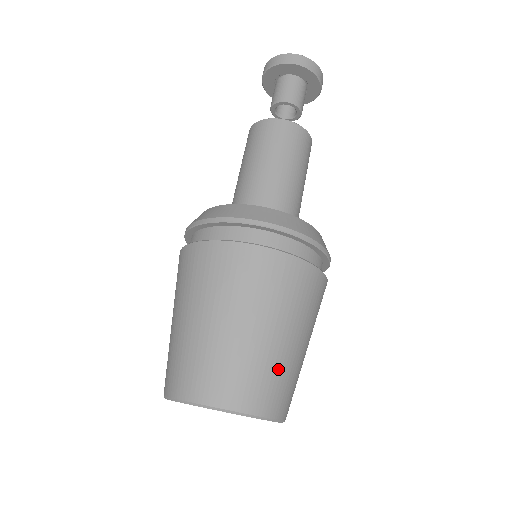
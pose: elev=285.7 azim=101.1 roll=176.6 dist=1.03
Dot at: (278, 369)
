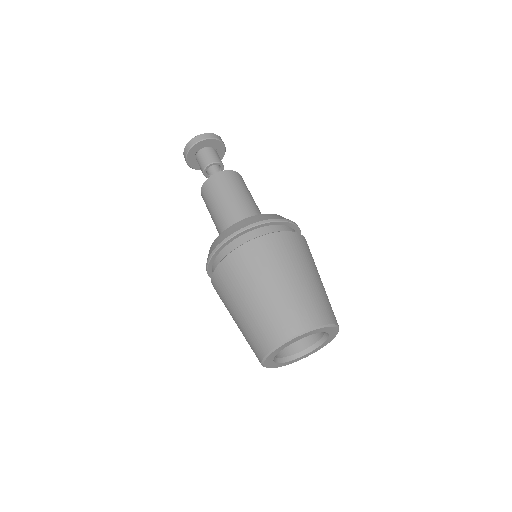
Dot at: (326, 297)
